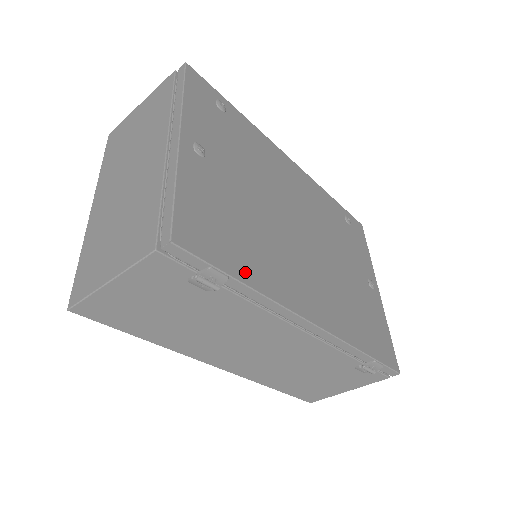
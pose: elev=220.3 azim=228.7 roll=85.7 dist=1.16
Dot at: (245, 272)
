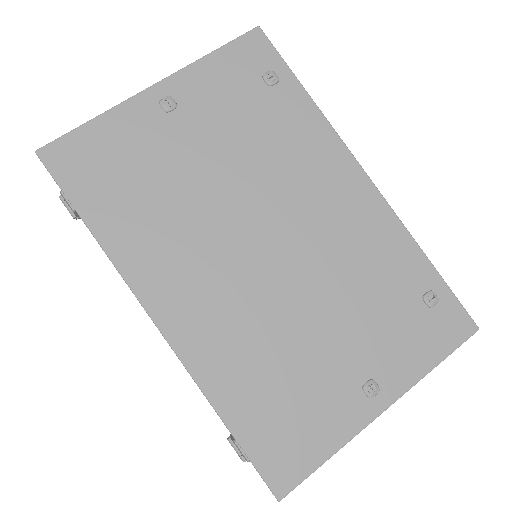
Dot at: (101, 219)
